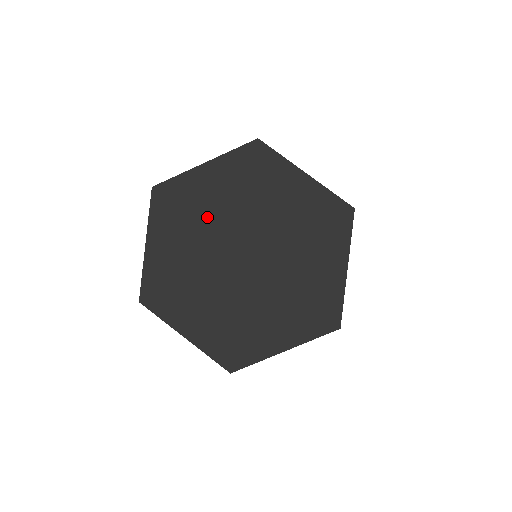
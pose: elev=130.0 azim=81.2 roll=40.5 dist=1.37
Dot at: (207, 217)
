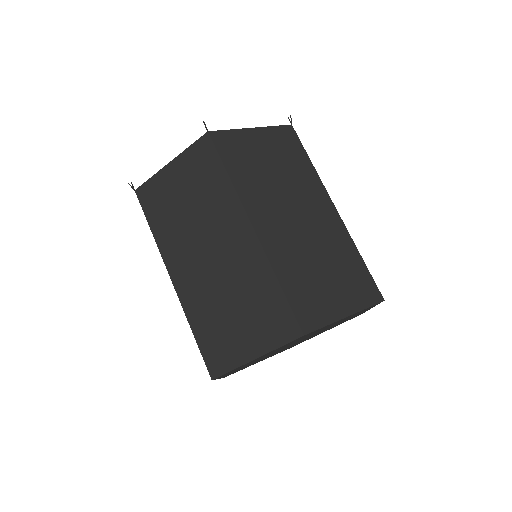
Dot at: occluded
